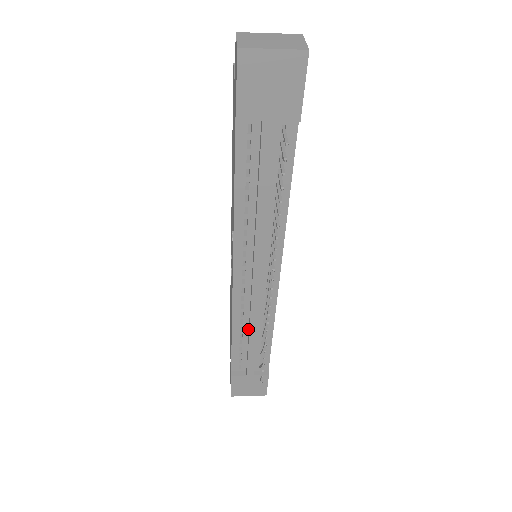
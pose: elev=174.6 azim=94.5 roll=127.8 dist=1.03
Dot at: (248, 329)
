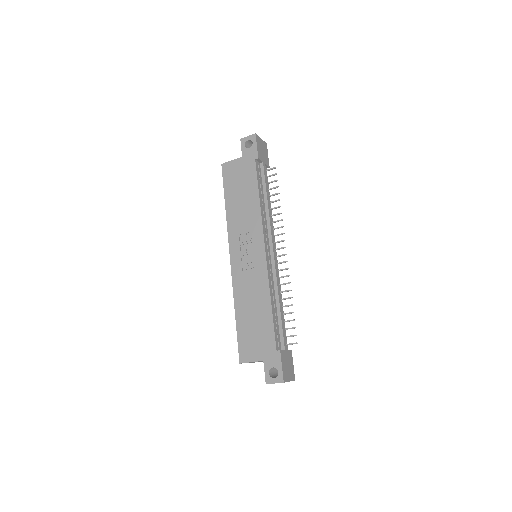
Dot at: (275, 299)
